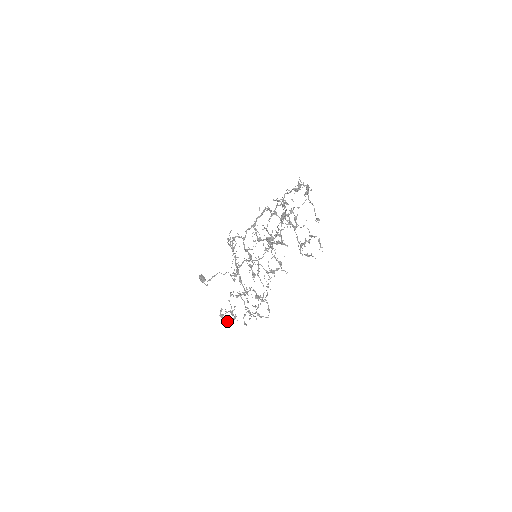
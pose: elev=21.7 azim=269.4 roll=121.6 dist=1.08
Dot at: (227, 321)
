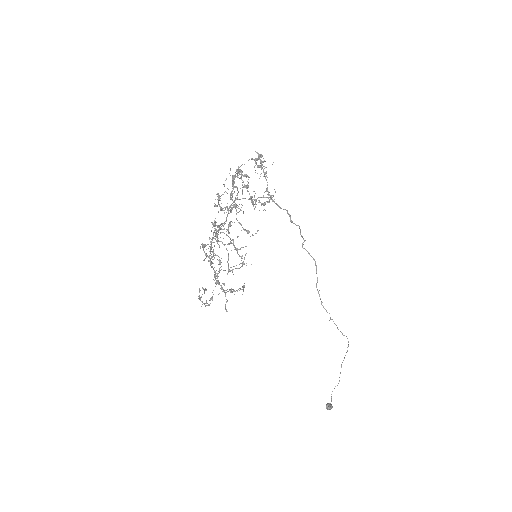
Dot at: (206, 305)
